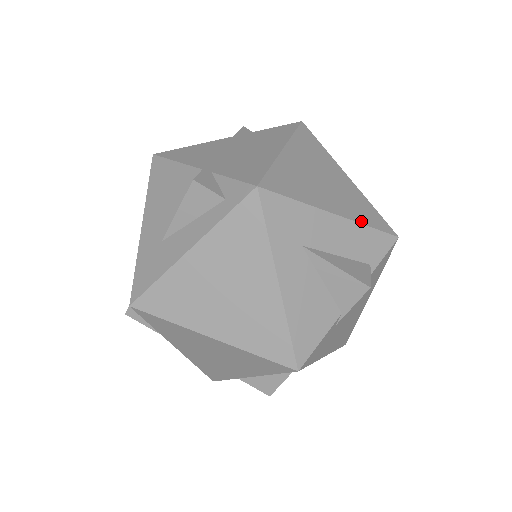
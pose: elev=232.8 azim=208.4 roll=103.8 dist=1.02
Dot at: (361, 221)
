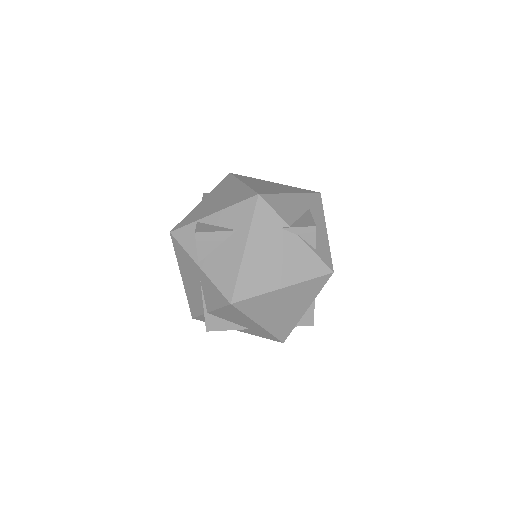
Dot at: occluded
